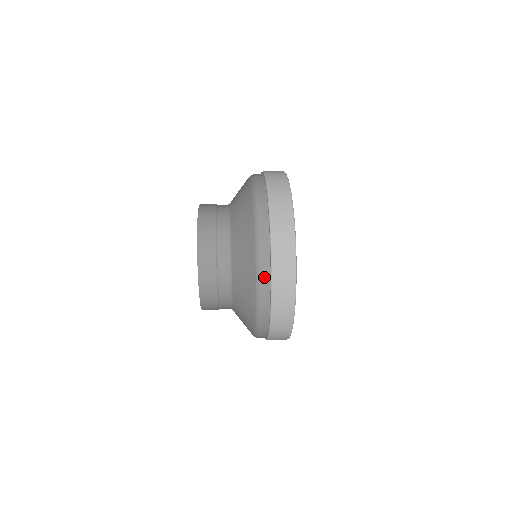
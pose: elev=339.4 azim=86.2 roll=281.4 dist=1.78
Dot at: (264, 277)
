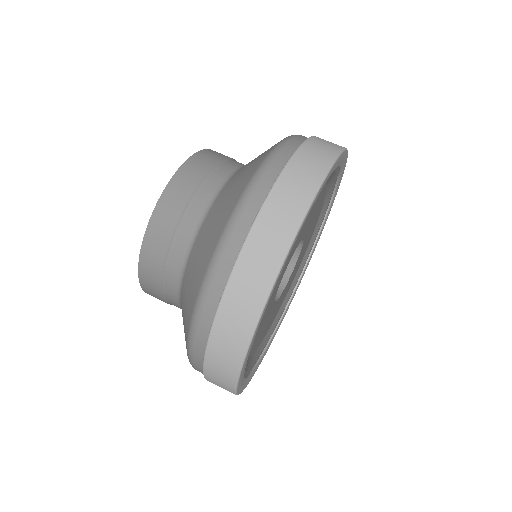
Dot at: (195, 358)
